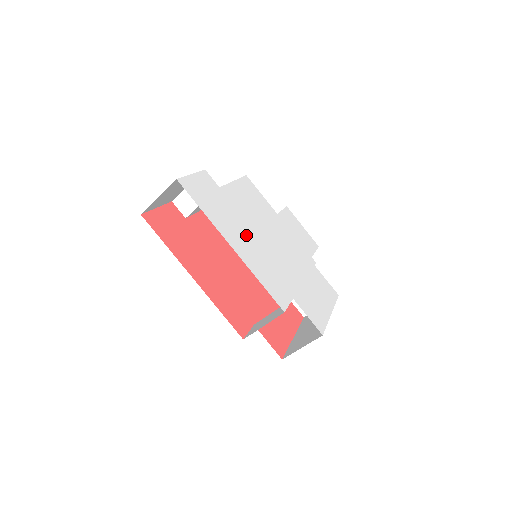
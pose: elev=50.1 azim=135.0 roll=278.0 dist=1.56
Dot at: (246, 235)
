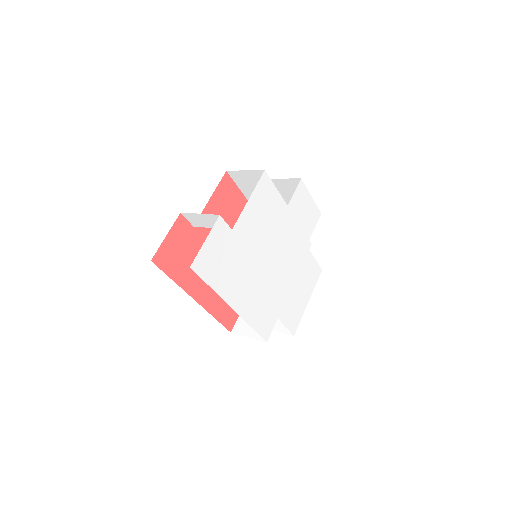
Dot at: (249, 278)
